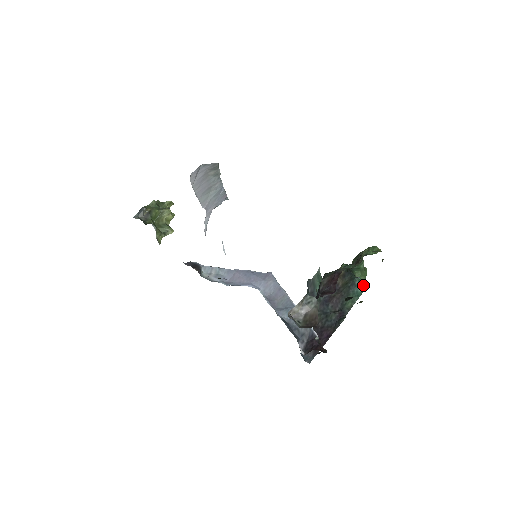
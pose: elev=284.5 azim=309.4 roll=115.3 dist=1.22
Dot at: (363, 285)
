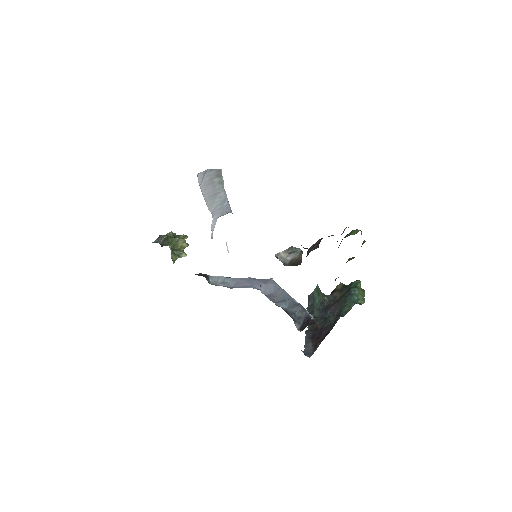
Dot at: (362, 303)
